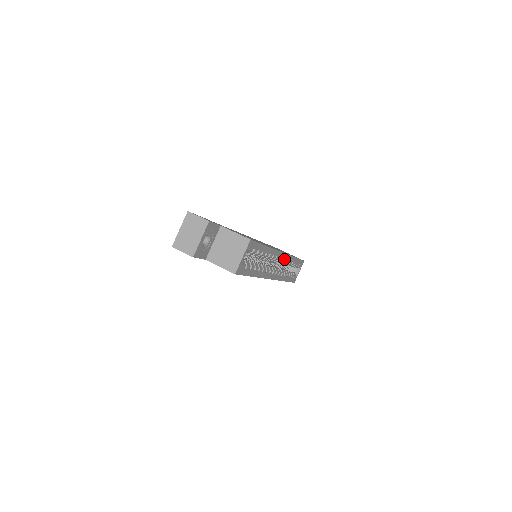
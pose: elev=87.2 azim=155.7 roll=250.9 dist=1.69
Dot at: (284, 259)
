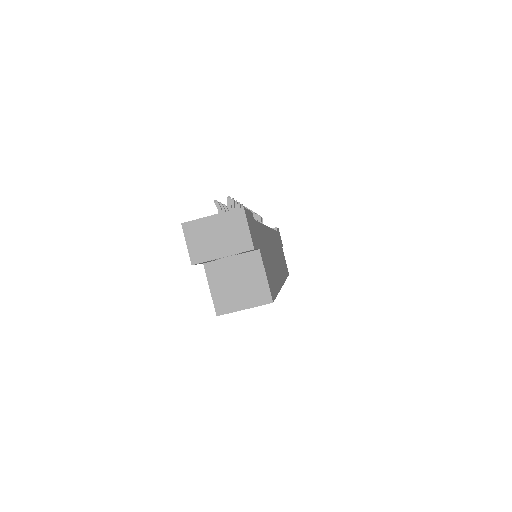
Dot at: occluded
